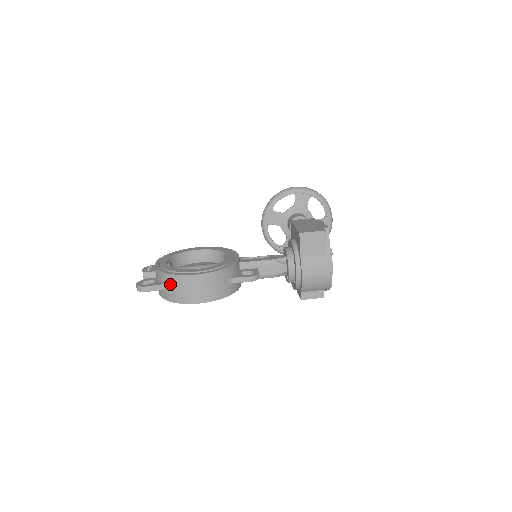
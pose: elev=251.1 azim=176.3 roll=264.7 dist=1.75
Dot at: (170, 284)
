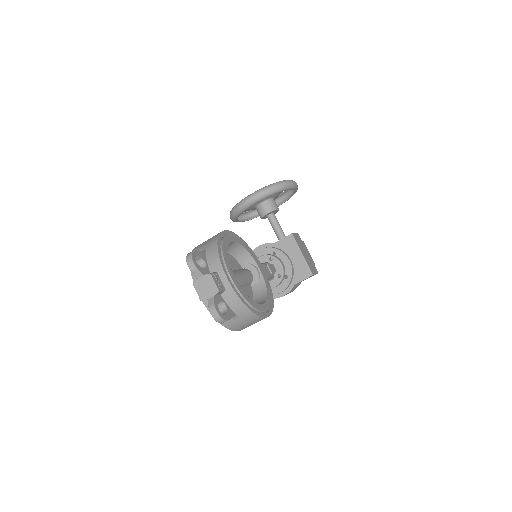
Dot at: (243, 318)
